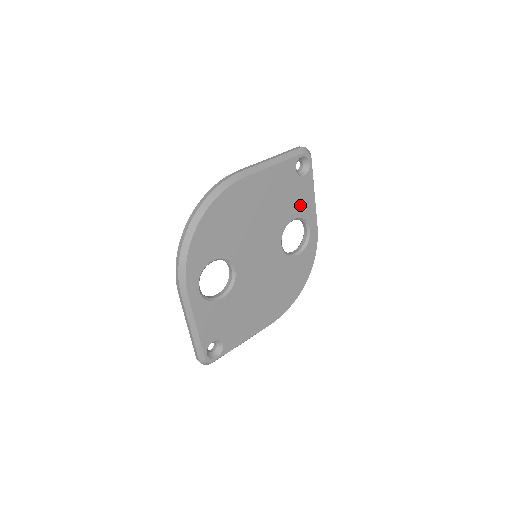
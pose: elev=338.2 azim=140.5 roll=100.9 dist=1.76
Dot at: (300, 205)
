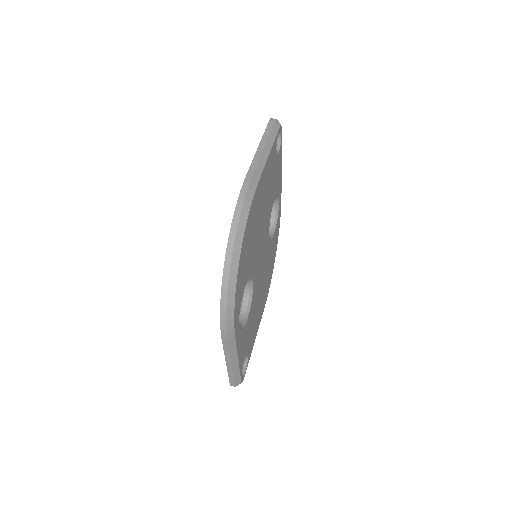
Dot at: (276, 183)
